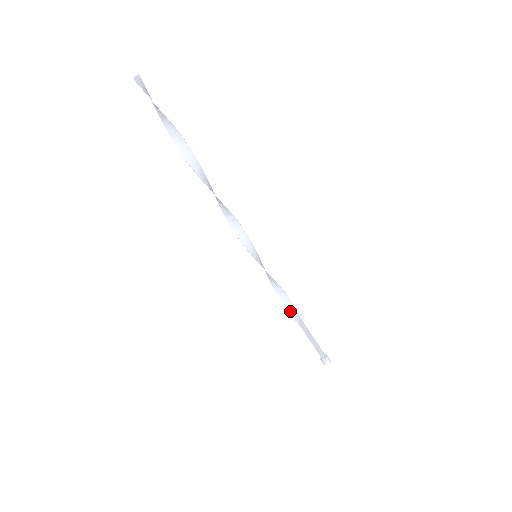
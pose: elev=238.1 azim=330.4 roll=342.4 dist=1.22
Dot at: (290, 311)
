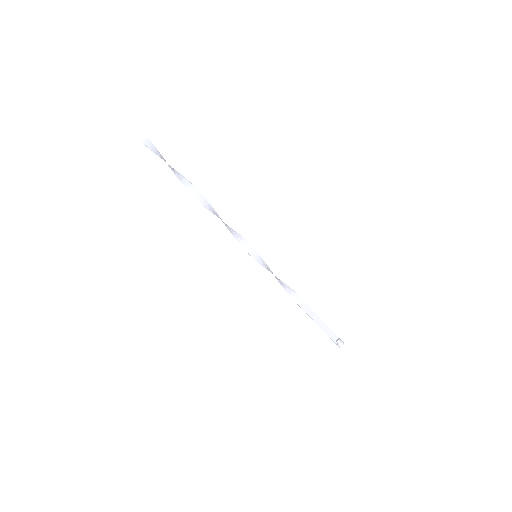
Dot at: (295, 300)
